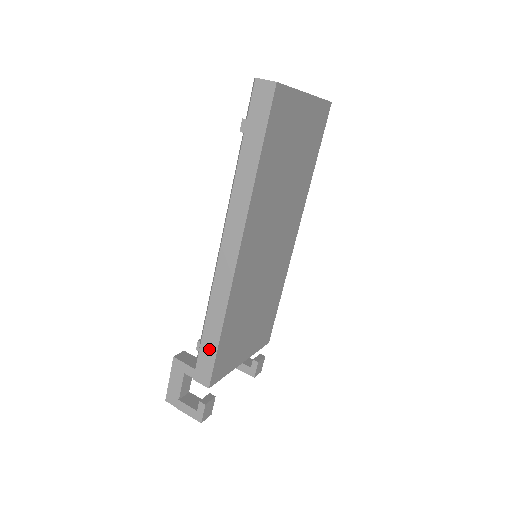
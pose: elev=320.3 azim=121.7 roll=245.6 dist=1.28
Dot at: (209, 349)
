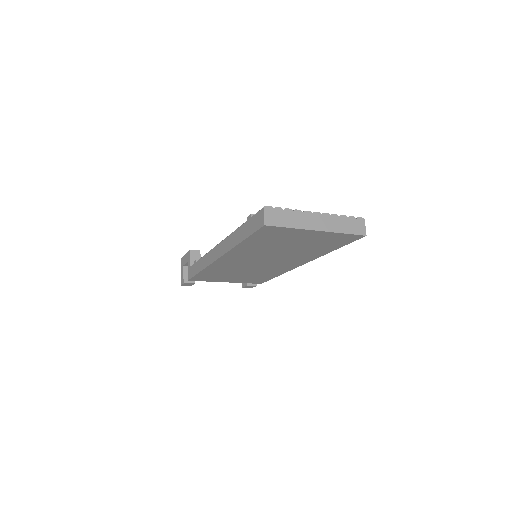
Dot at: (195, 270)
